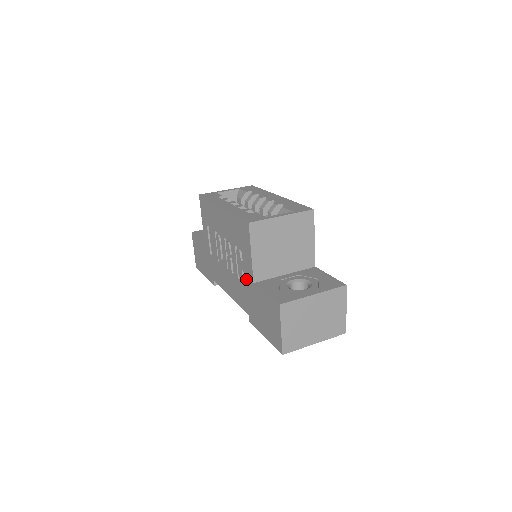
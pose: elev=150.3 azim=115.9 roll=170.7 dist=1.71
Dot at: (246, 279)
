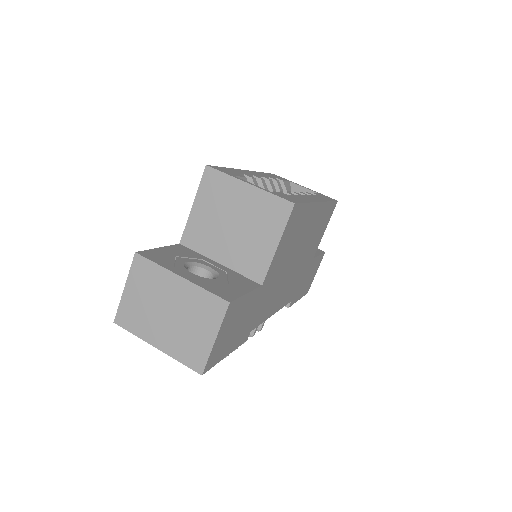
Dot at: occluded
